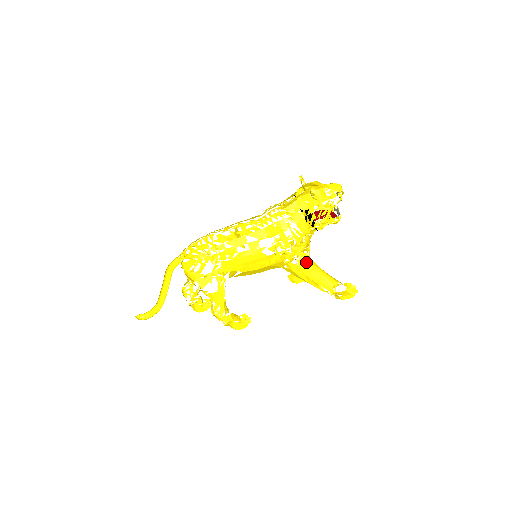
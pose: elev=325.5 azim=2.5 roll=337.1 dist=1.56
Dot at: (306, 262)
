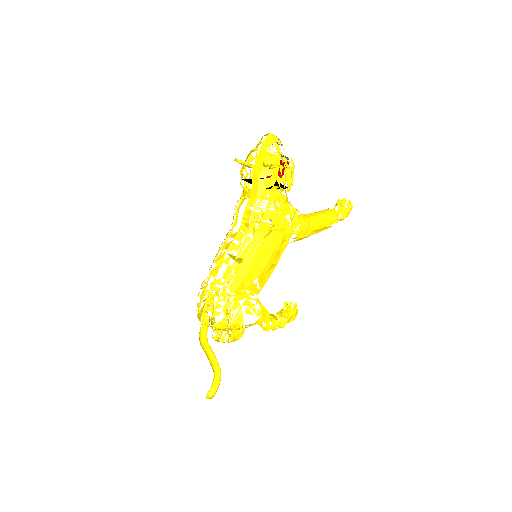
Dot at: occluded
